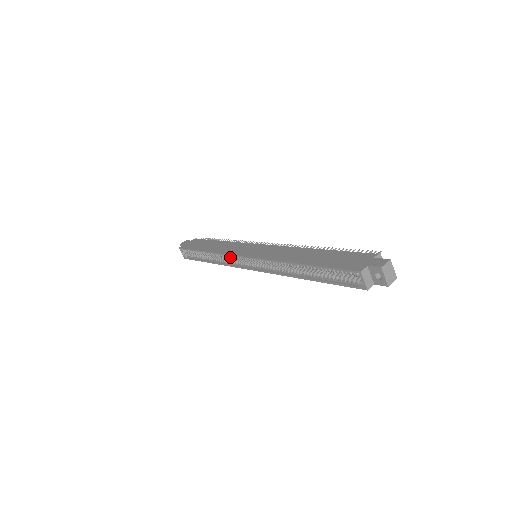
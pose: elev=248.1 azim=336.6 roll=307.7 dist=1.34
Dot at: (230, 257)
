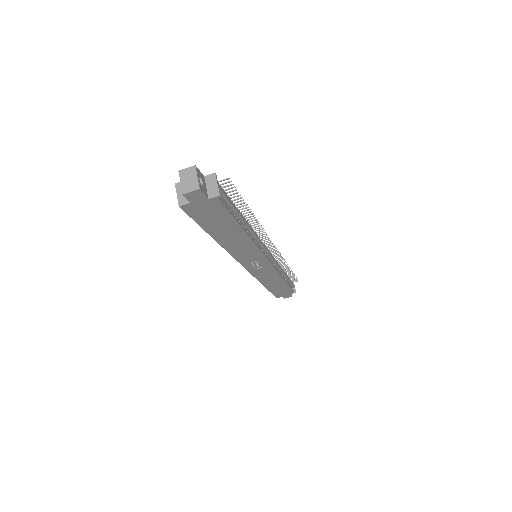
Dot at: occluded
